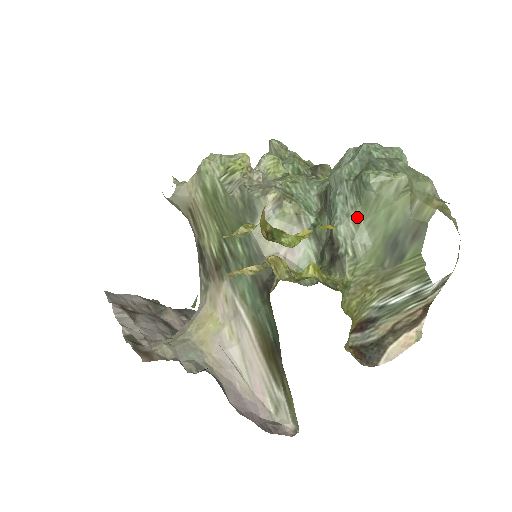
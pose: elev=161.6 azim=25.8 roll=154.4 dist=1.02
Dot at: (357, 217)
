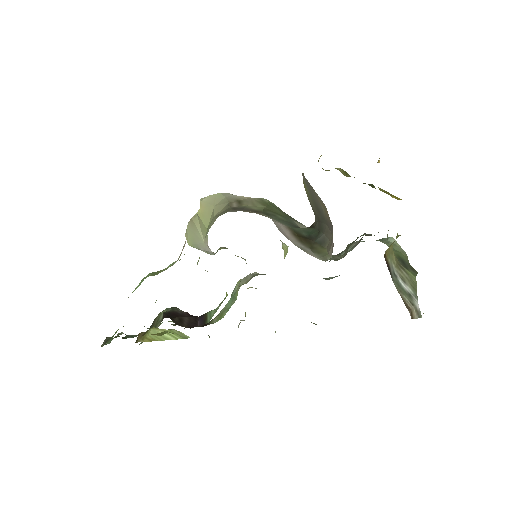
Dot at: (382, 242)
